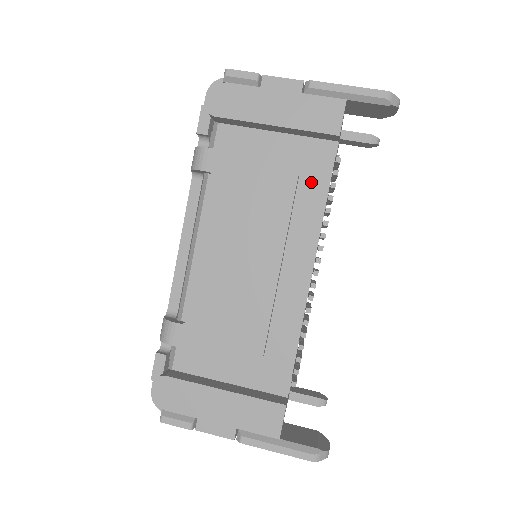
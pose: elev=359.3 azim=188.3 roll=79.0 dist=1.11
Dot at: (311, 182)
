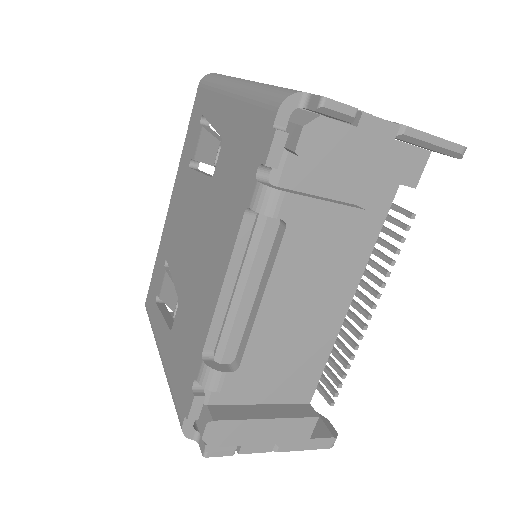
Dot at: occluded
